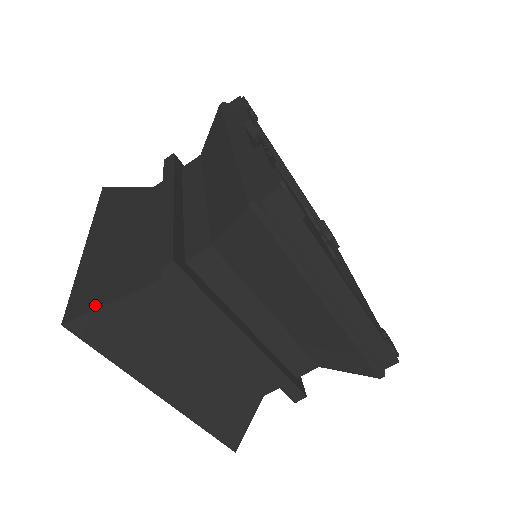
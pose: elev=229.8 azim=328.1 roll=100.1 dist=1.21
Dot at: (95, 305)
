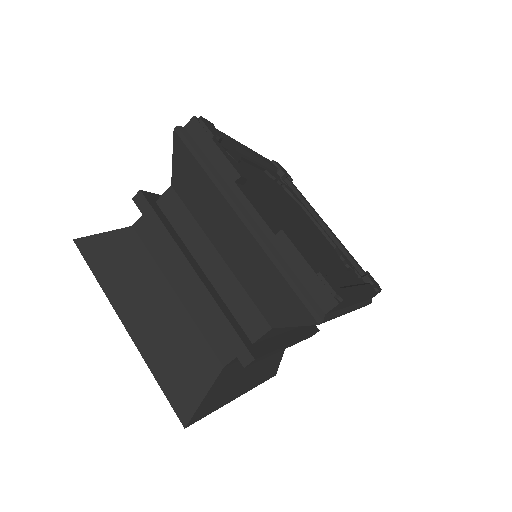
Dot at: (197, 400)
